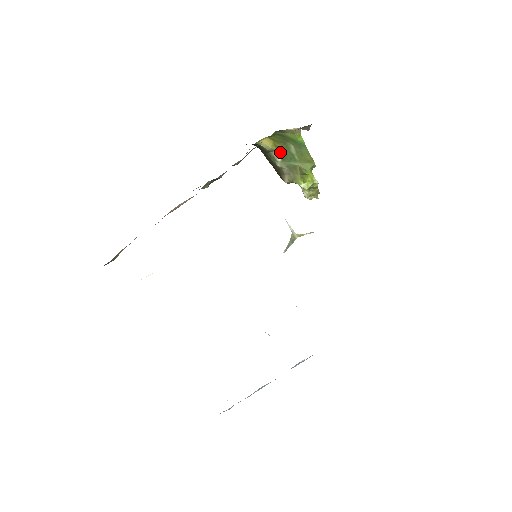
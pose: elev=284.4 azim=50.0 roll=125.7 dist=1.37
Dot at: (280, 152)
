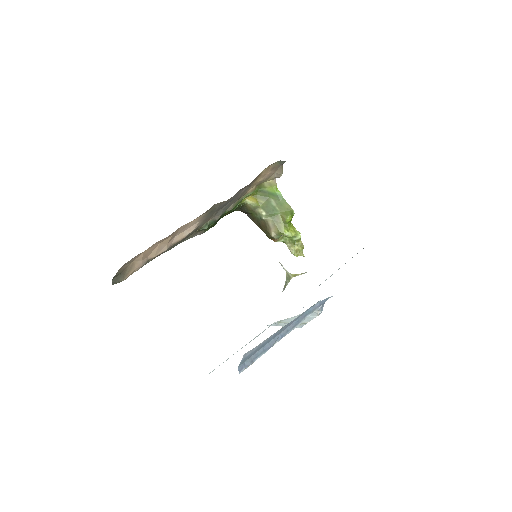
Dot at: (264, 207)
